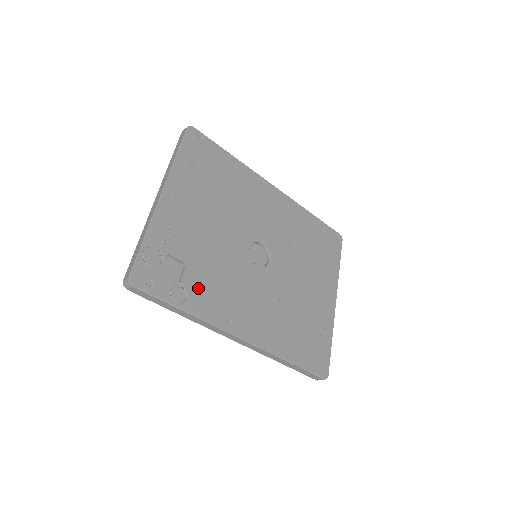
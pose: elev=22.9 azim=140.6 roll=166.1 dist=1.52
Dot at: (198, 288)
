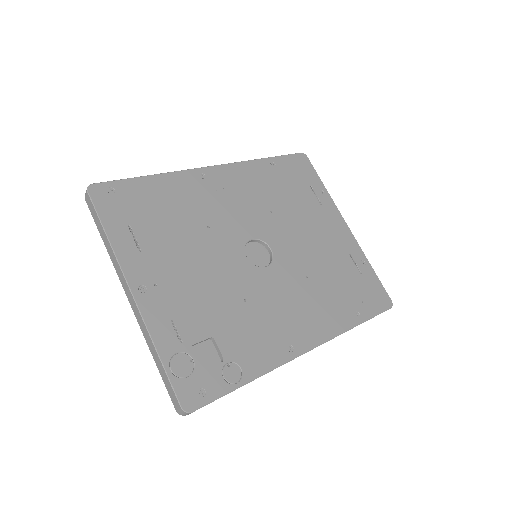
Dot at: (241, 347)
